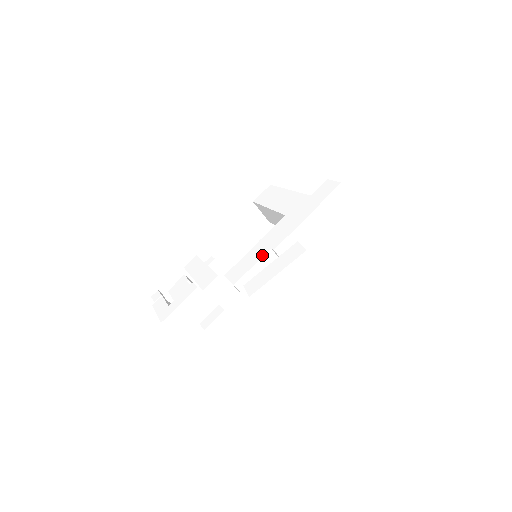
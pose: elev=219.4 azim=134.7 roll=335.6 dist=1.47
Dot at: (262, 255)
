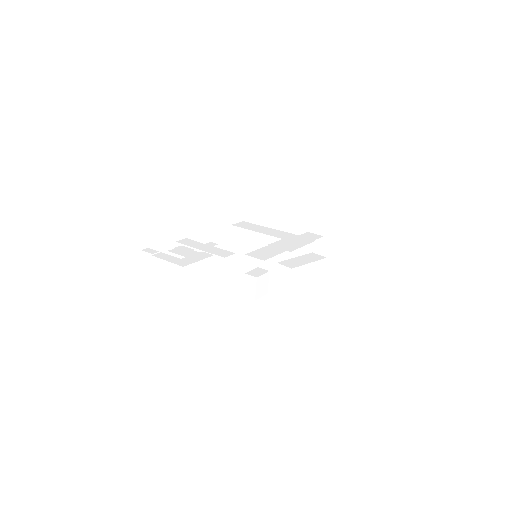
Dot at: (281, 252)
